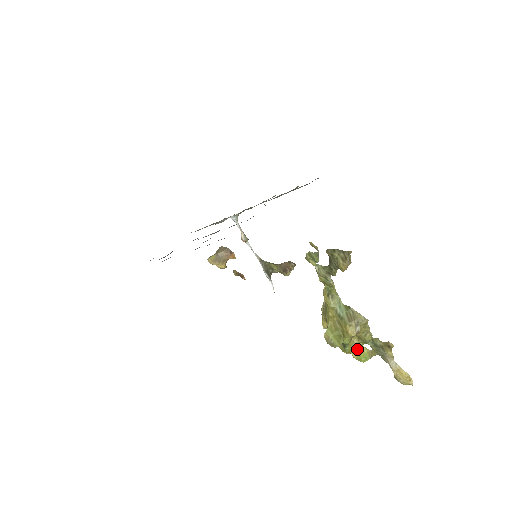
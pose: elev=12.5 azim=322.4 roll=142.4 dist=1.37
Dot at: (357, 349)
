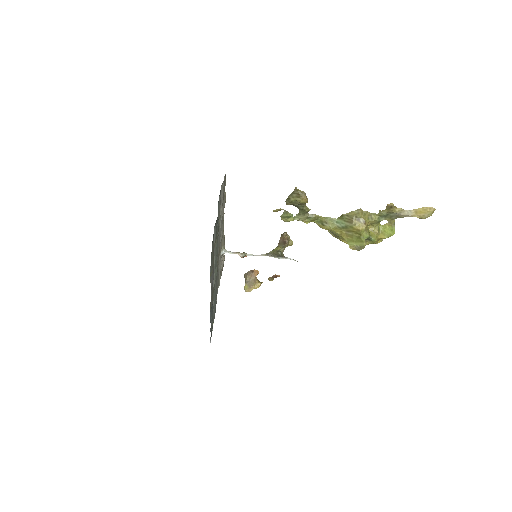
Dot at: (380, 232)
